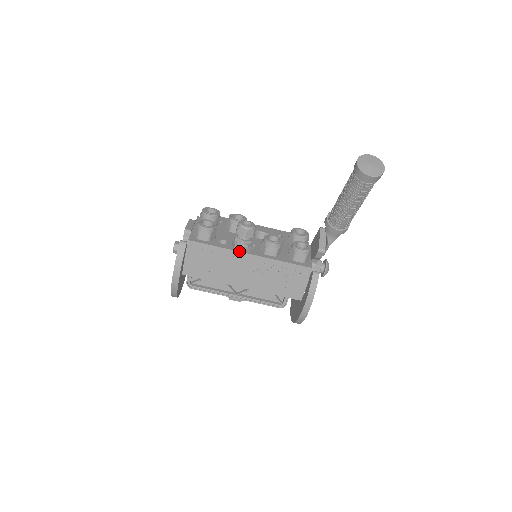
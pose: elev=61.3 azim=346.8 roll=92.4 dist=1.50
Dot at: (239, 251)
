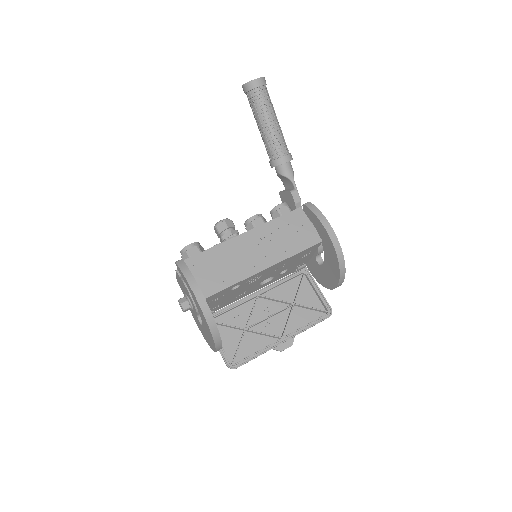
Dot at: (233, 238)
